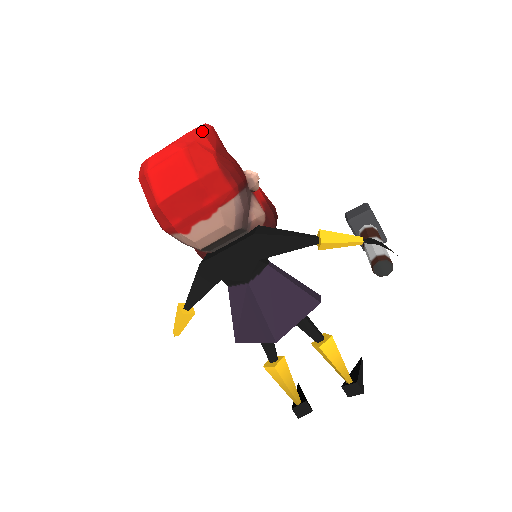
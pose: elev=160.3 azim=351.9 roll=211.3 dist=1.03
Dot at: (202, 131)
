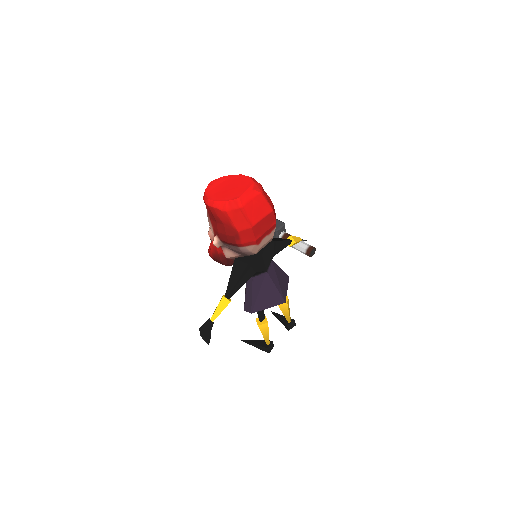
Dot at: (256, 181)
